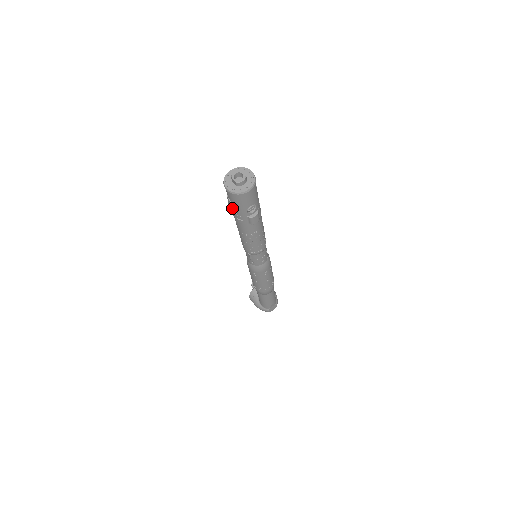
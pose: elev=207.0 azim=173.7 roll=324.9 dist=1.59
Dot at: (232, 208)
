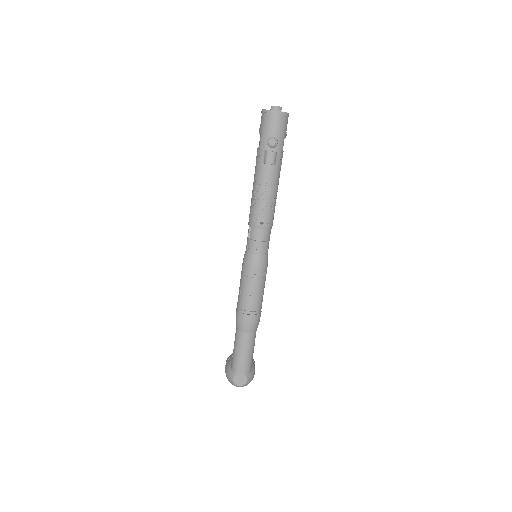
Dot at: occluded
